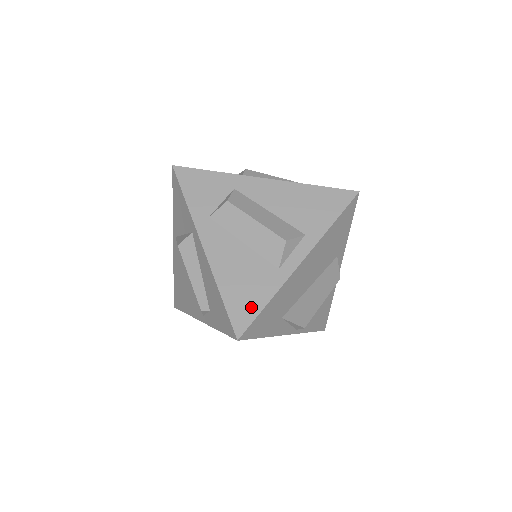
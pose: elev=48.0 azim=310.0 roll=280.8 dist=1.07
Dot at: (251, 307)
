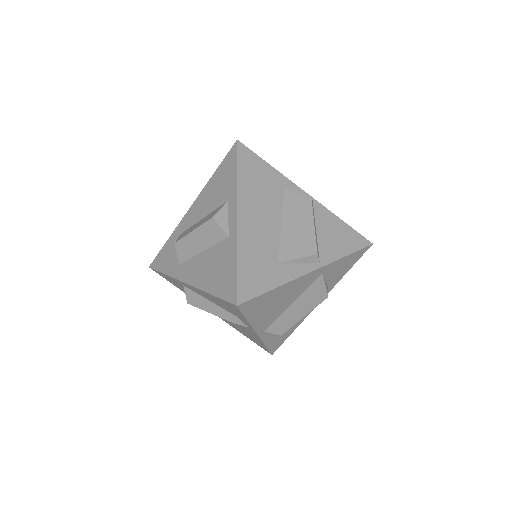
Dot at: (230, 277)
